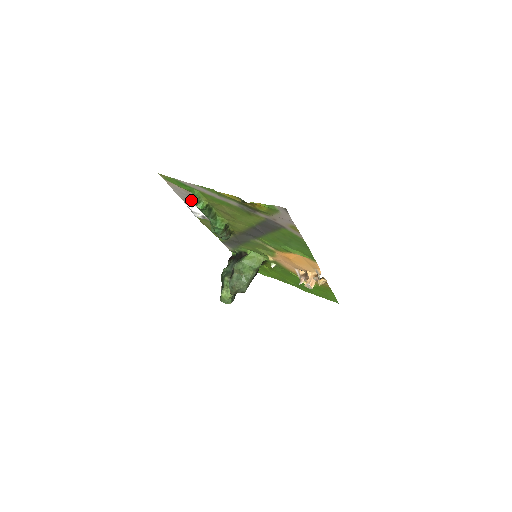
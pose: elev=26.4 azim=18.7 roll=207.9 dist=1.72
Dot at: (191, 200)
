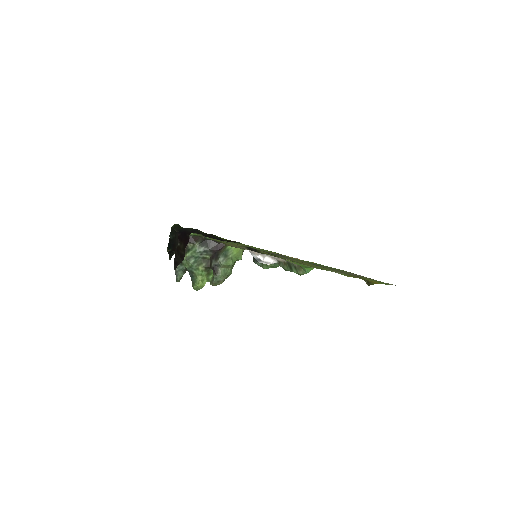
Dot at: occluded
